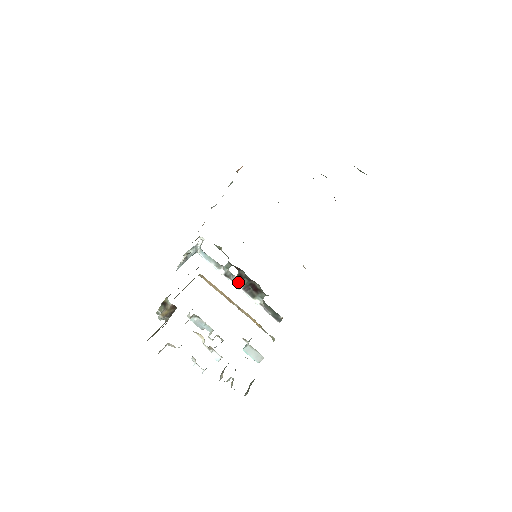
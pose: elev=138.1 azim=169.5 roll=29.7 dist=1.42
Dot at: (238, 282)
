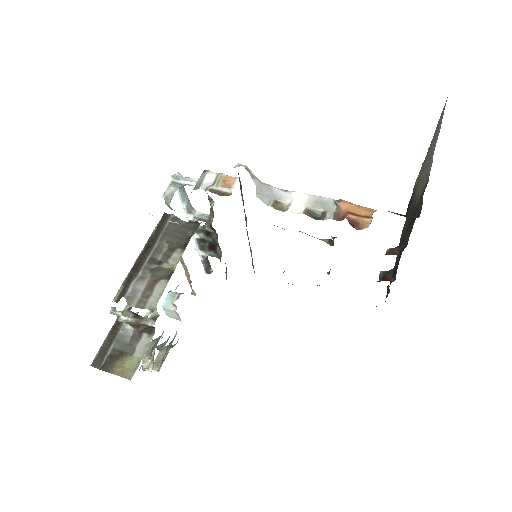
Dot at: (198, 232)
